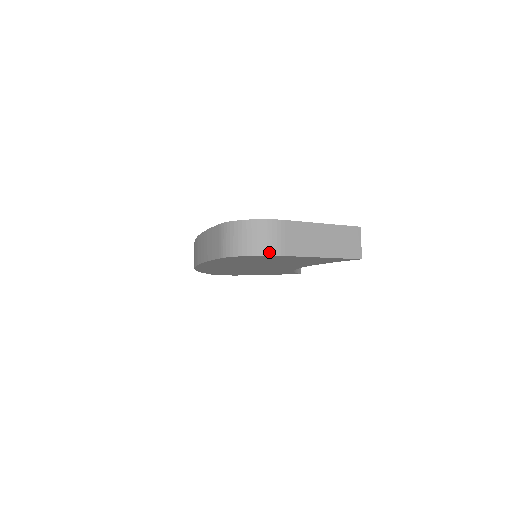
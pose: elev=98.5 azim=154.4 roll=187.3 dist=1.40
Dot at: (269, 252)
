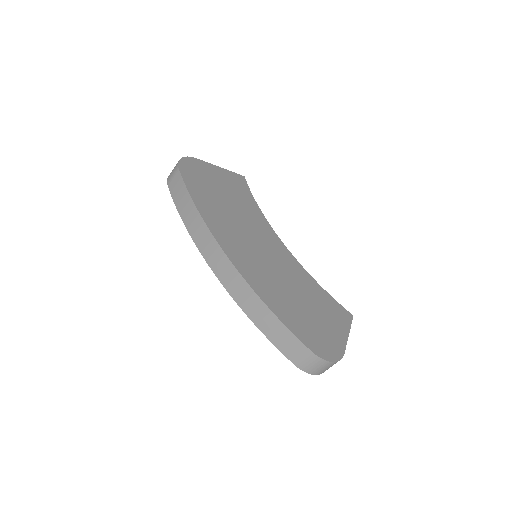
Dot at: occluded
